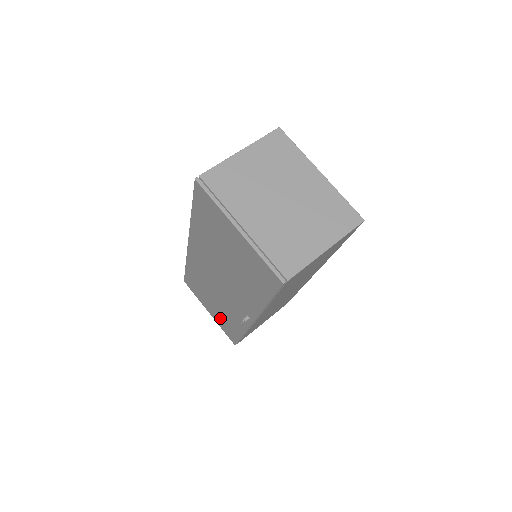
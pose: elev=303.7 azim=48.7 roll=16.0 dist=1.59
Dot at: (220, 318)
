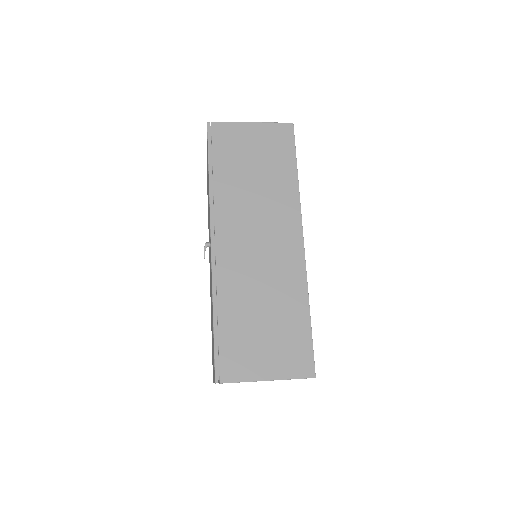
Dot at: occluded
